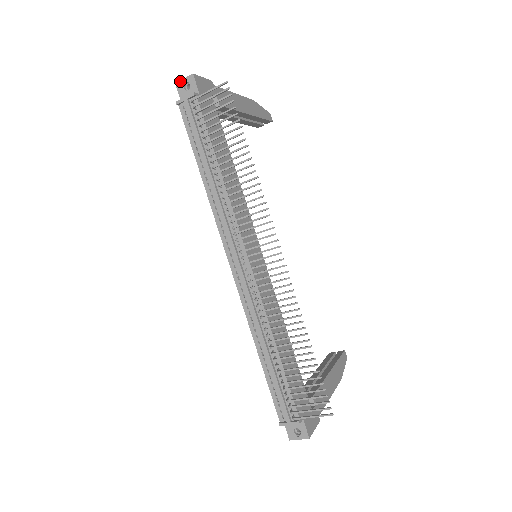
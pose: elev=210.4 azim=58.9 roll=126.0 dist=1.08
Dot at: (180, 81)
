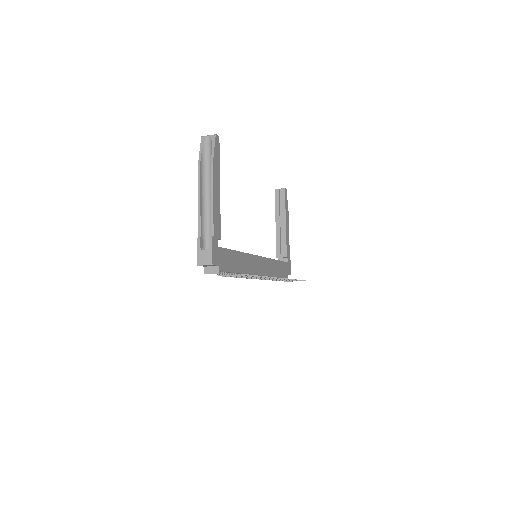
Dot at: occluded
